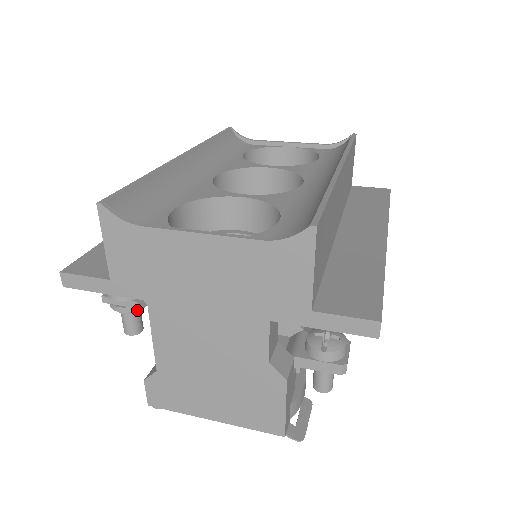
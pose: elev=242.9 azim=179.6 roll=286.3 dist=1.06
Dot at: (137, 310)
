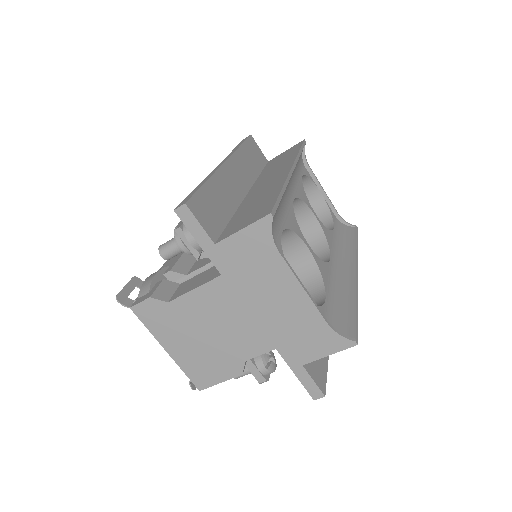
Dot at: (190, 254)
